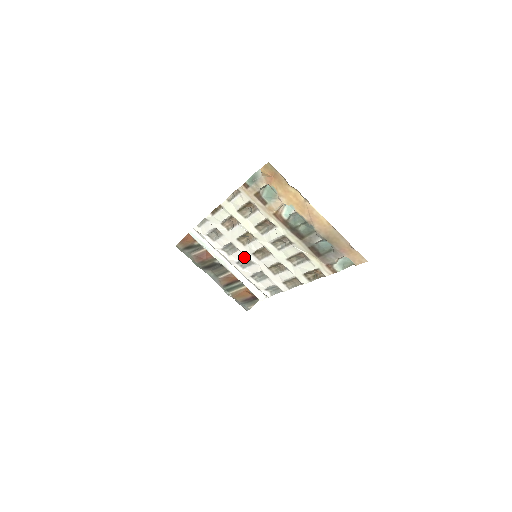
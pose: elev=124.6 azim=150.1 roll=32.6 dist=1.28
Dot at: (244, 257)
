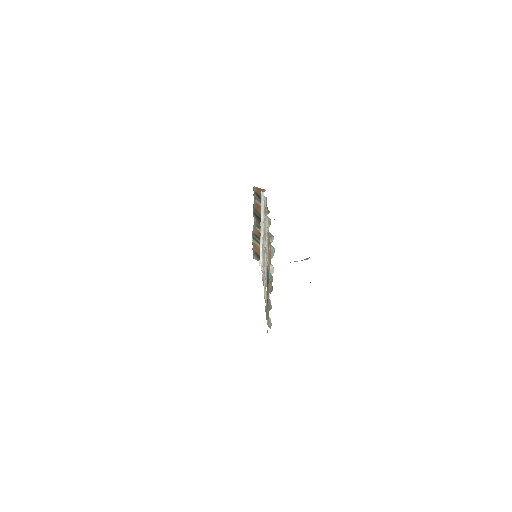
Dot at: occluded
